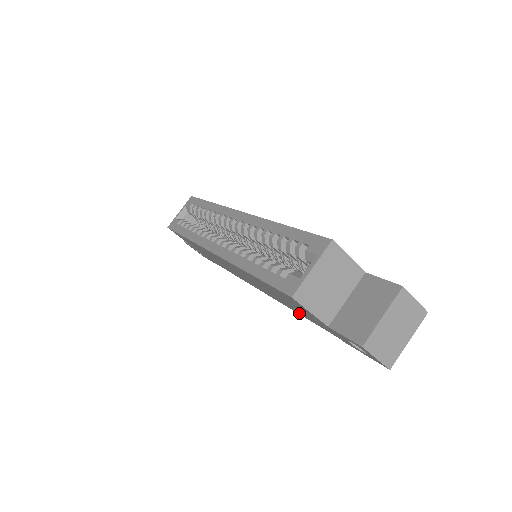
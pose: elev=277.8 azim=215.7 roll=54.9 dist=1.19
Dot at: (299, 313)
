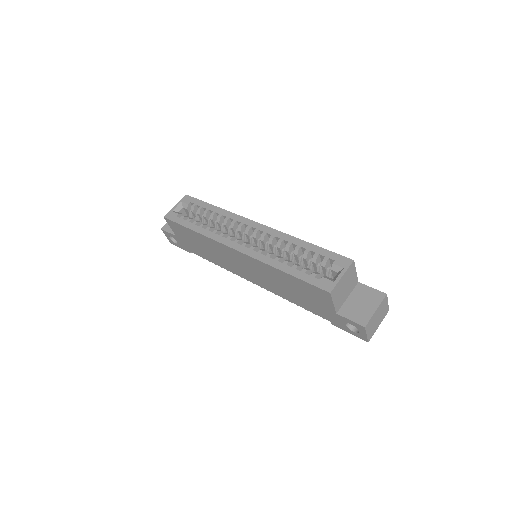
Dot at: (296, 302)
